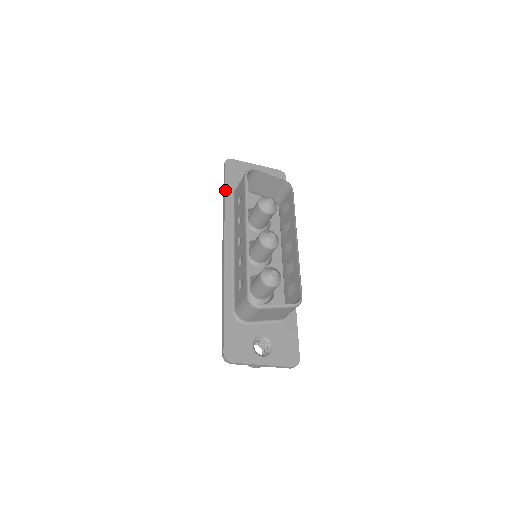
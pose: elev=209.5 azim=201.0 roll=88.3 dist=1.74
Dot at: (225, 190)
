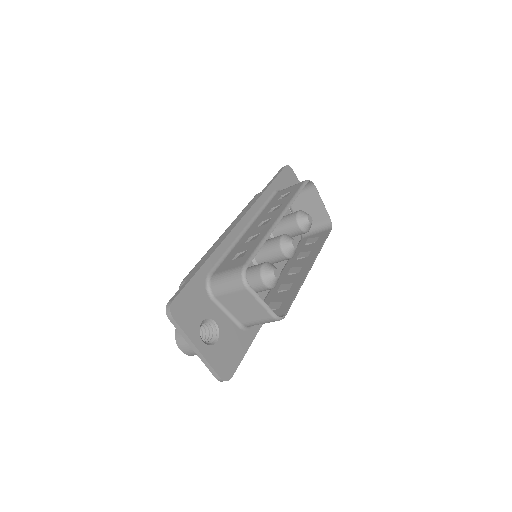
Dot at: (272, 182)
